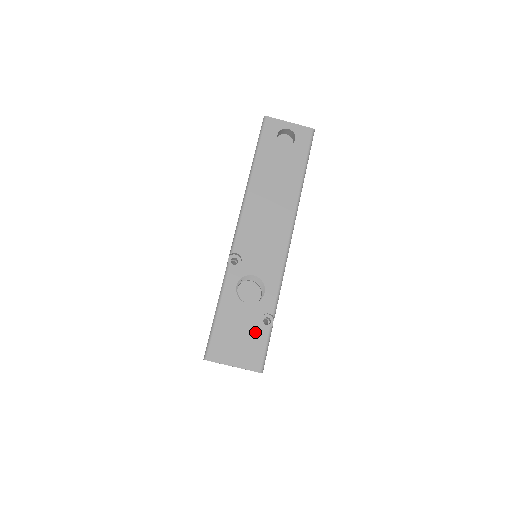
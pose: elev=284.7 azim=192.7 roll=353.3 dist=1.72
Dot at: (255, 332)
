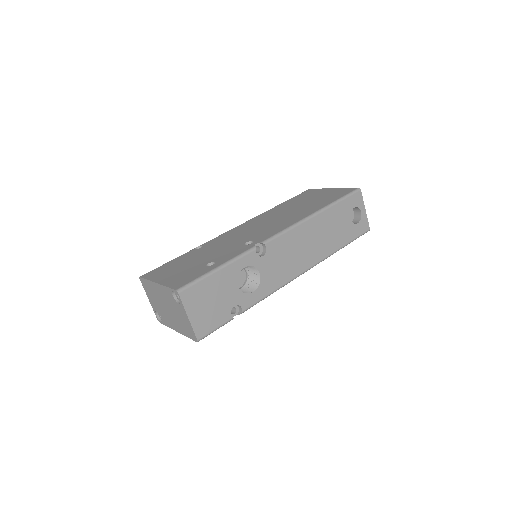
Dot at: (223, 310)
